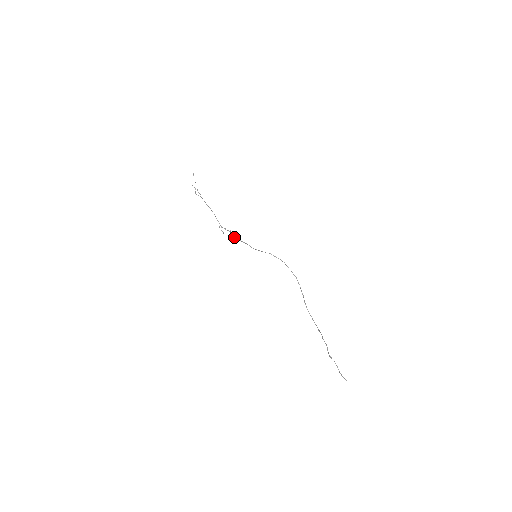
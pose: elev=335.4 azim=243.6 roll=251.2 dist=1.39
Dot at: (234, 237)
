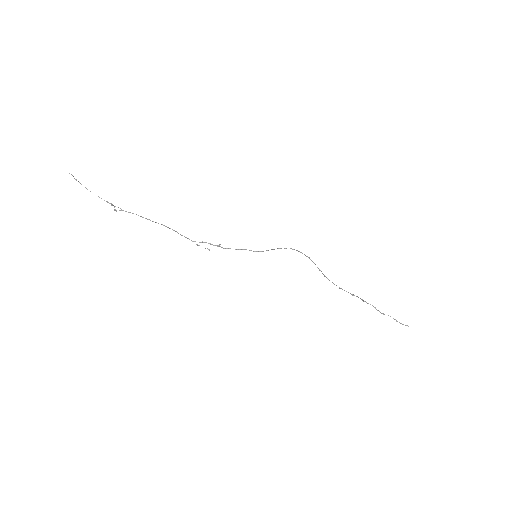
Dot at: occluded
